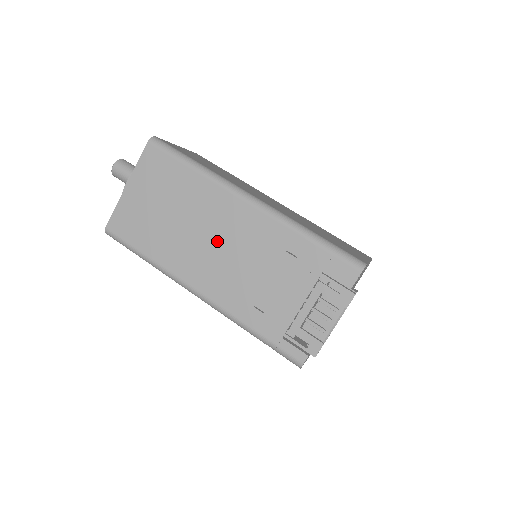
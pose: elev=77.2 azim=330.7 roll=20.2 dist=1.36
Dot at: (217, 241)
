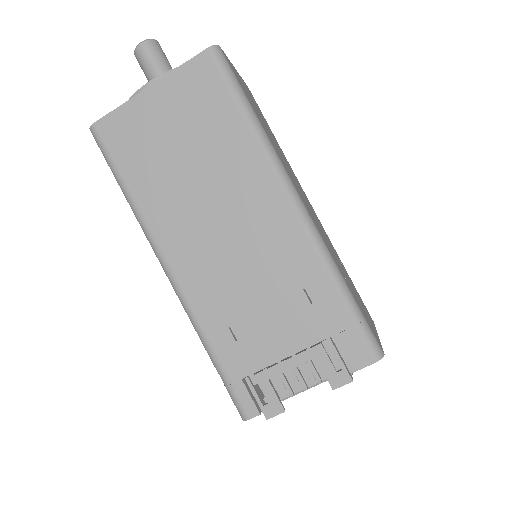
Dot at: (227, 227)
